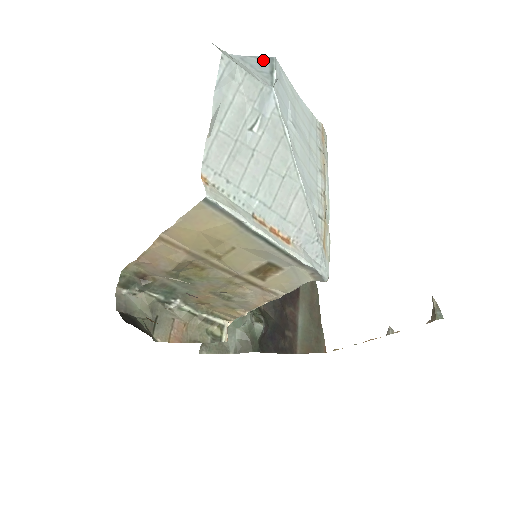
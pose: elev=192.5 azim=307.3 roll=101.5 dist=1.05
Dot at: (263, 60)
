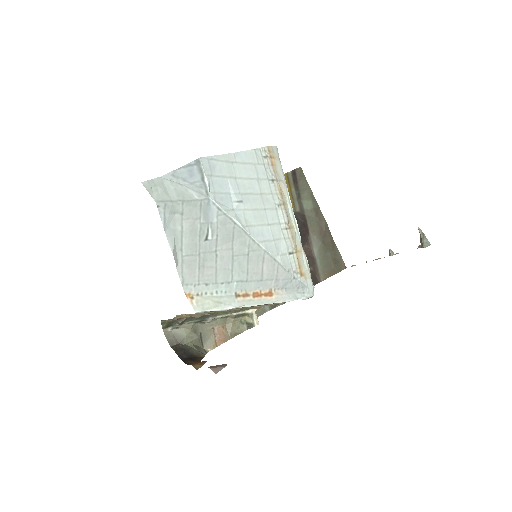
Dot at: (191, 167)
